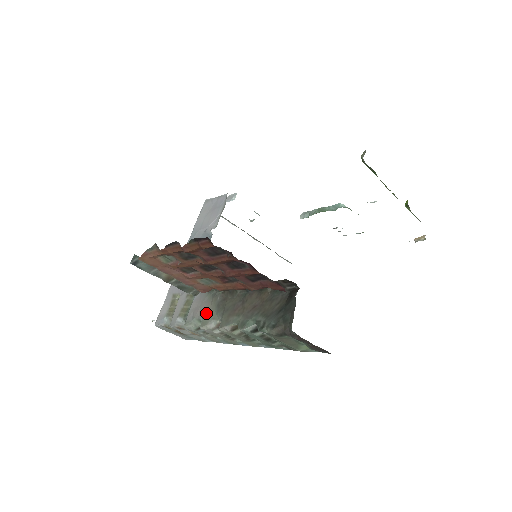
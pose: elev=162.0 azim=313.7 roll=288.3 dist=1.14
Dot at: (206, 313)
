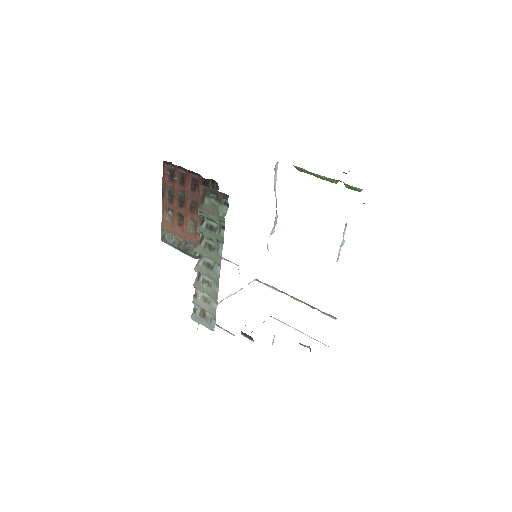
Dot at: occluded
